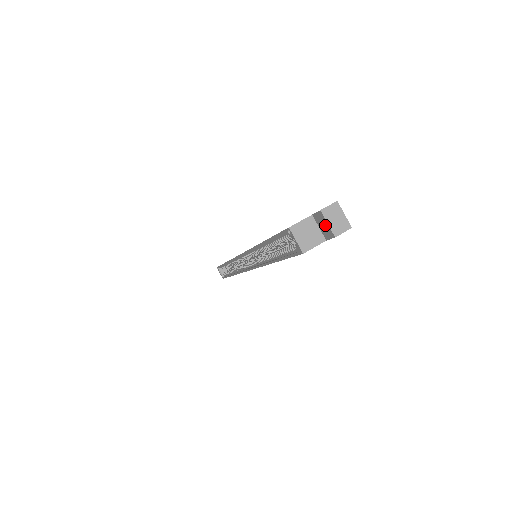
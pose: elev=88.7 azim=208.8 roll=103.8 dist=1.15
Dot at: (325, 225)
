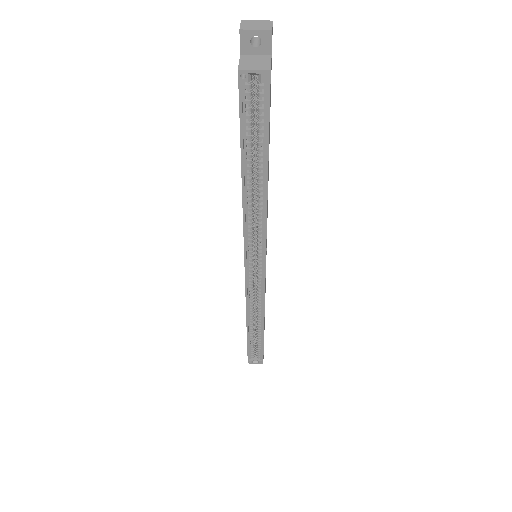
Dot at: (256, 45)
